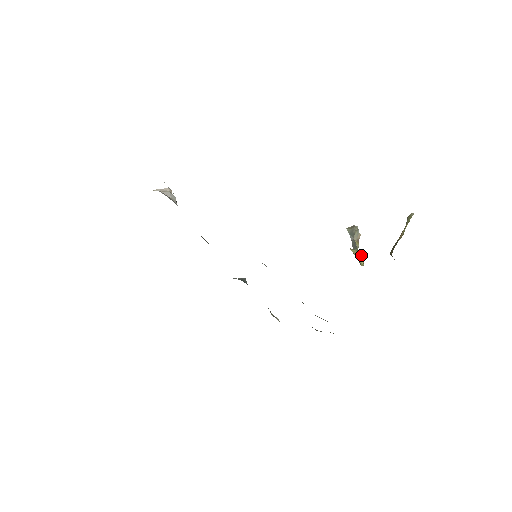
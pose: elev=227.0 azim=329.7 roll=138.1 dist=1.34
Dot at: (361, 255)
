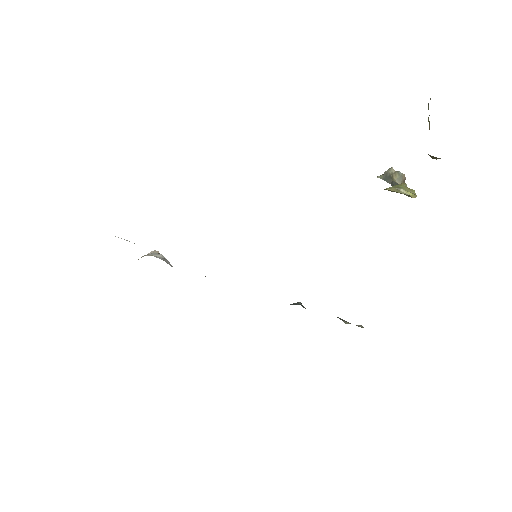
Dot at: (404, 187)
